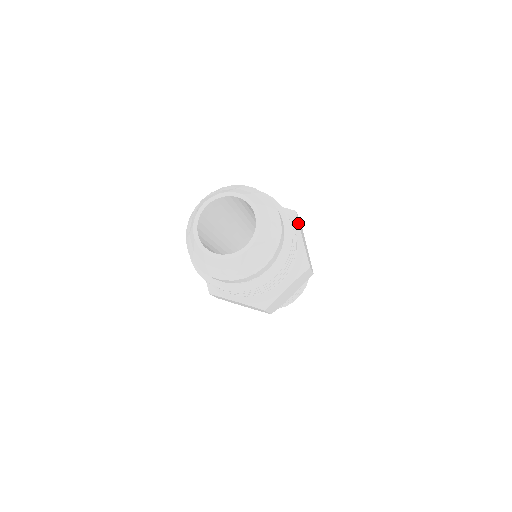
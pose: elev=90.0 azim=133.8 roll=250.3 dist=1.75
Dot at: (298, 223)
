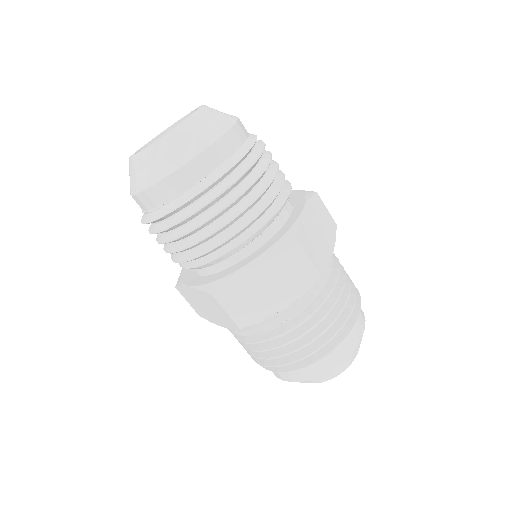
Dot at: (309, 198)
